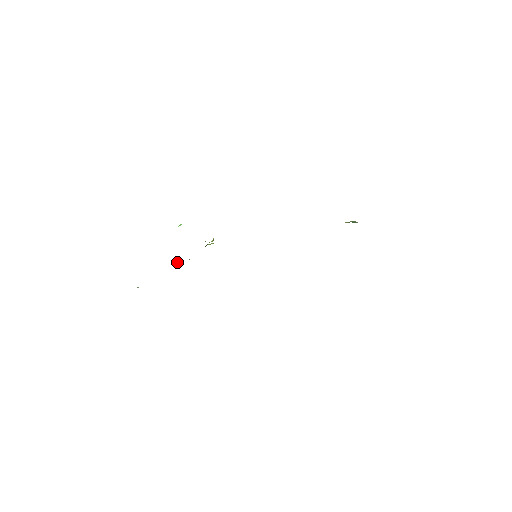
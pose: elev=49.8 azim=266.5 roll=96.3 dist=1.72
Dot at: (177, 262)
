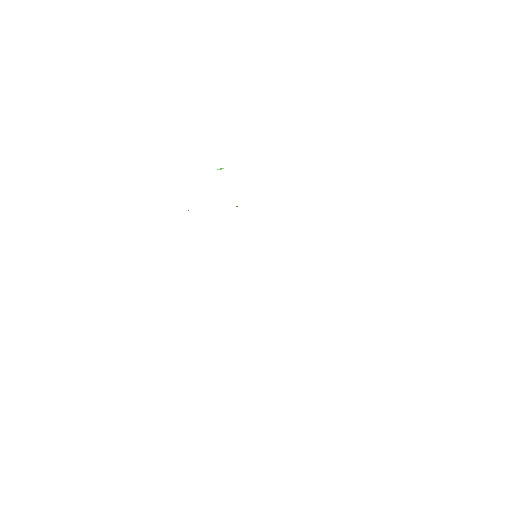
Dot at: occluded
